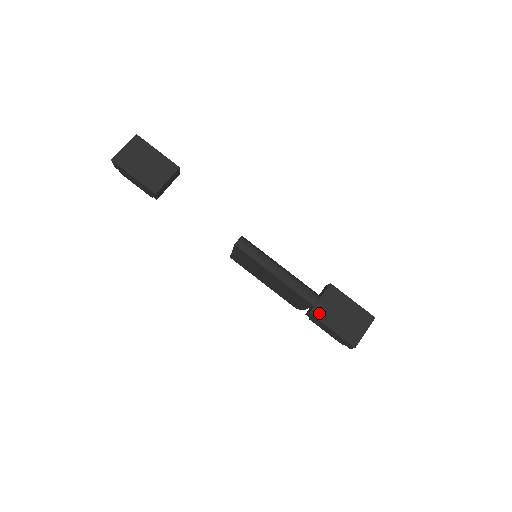
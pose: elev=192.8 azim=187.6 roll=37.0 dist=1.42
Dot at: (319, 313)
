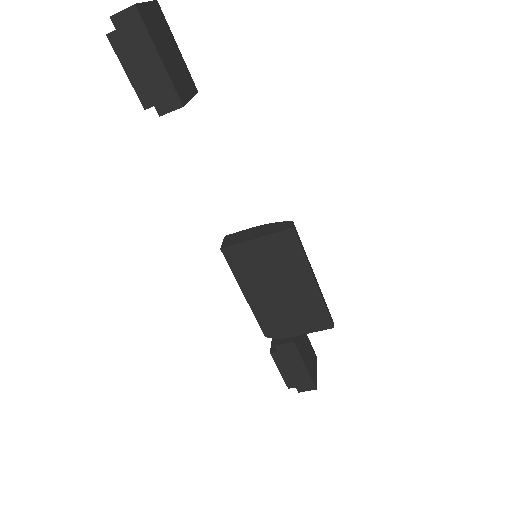
Dot at: (298, 344)
